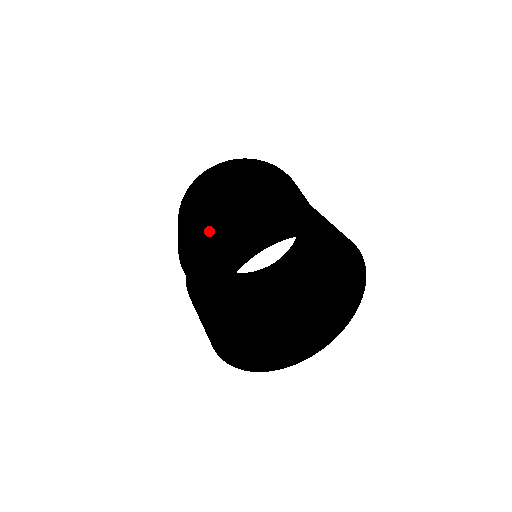
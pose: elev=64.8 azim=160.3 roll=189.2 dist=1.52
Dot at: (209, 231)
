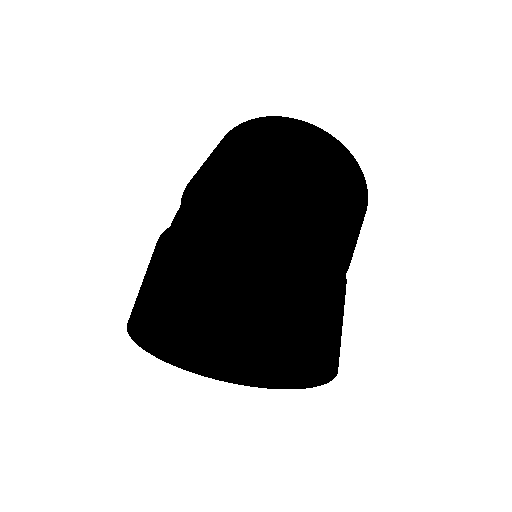
Dot at: (214, 224)
